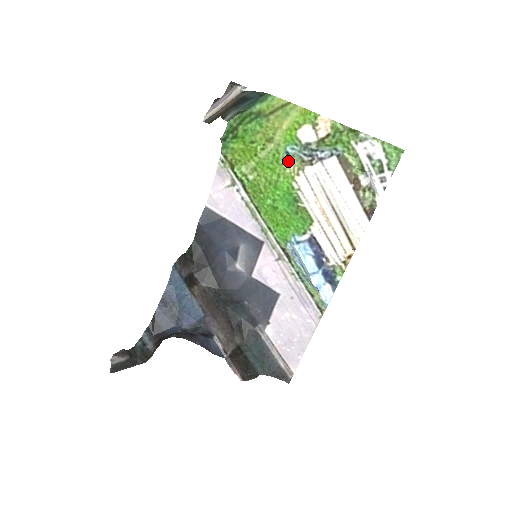
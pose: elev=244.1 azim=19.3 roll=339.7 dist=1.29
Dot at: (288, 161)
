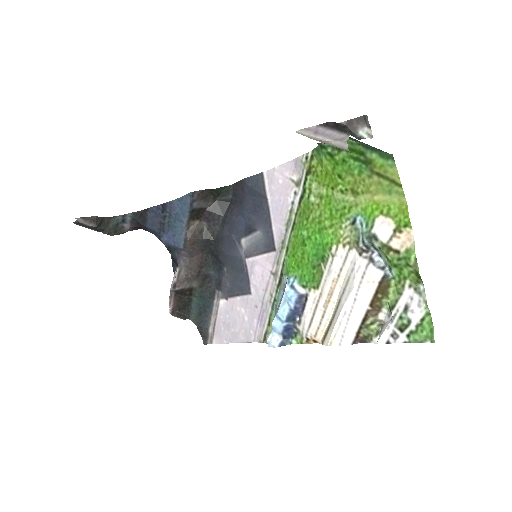
Dot at: (349, 226)
